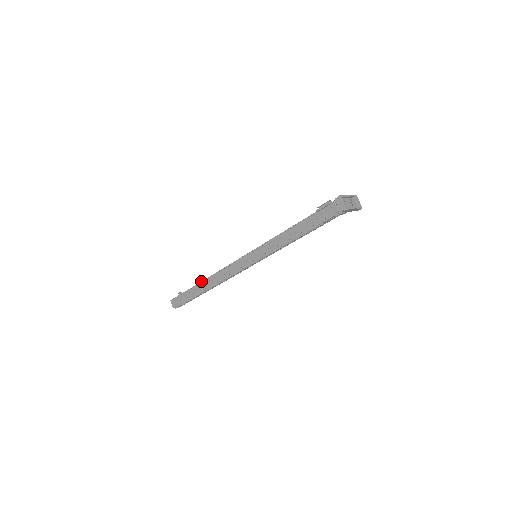
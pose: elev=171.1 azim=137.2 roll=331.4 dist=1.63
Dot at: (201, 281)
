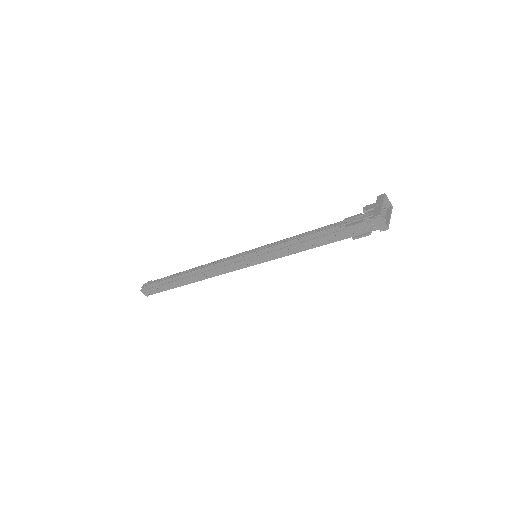
Dot at: (180, 275)
